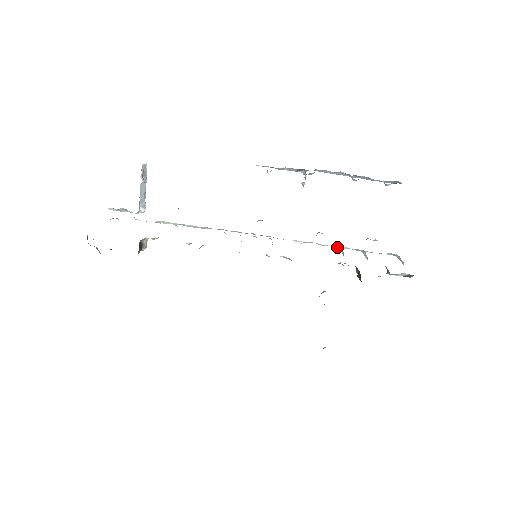
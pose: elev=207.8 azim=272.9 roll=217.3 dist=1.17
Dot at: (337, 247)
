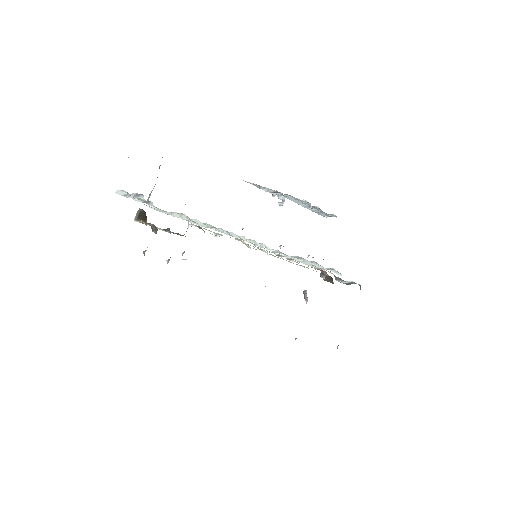
Dot at: (299, 258)
